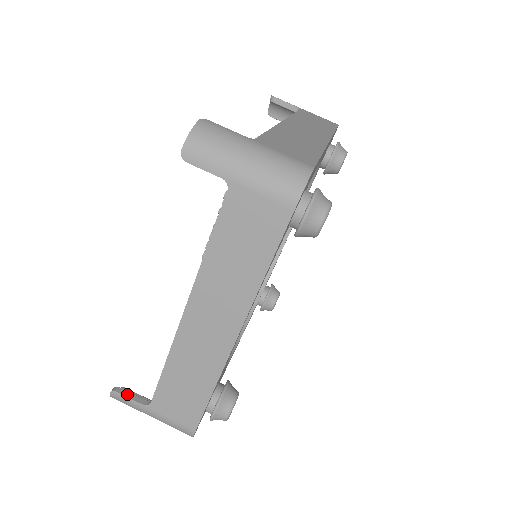
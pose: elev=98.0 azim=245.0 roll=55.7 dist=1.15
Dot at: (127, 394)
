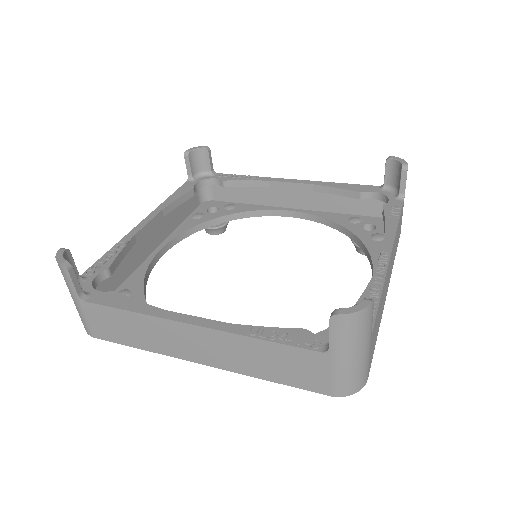
Dot at: (74, 278)
